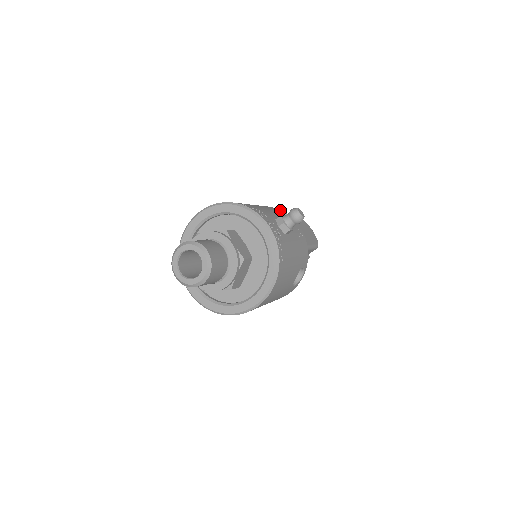
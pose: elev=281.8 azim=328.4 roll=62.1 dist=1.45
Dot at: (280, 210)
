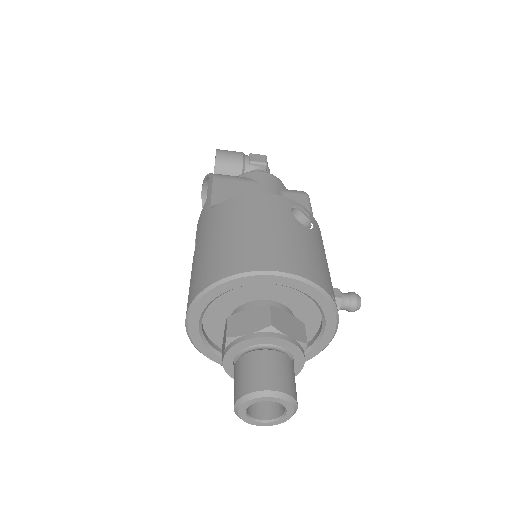
Dot at: occluded
